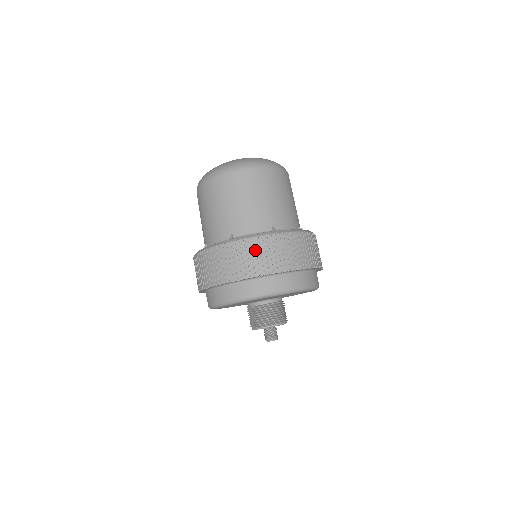
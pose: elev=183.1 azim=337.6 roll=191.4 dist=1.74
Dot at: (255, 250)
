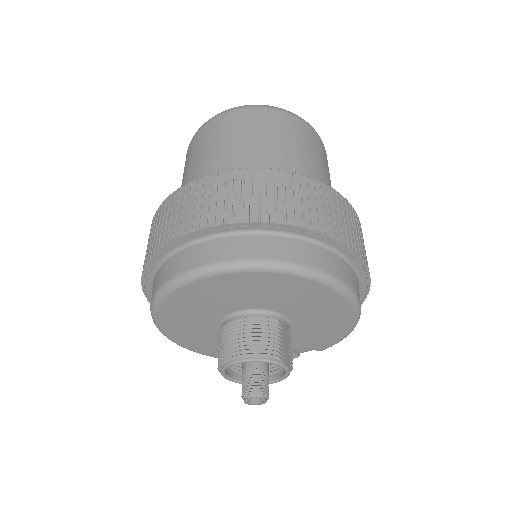
Dot at: (161, 218)
